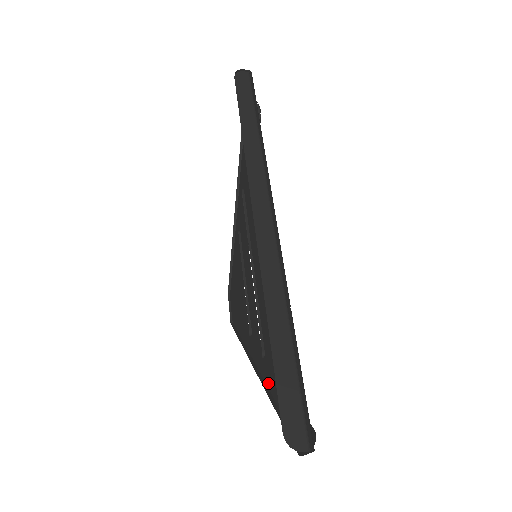
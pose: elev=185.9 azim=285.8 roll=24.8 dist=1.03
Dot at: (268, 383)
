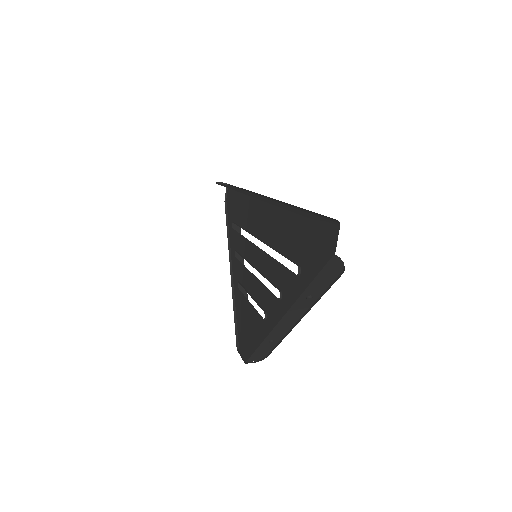
Dot at: (291, 301)
